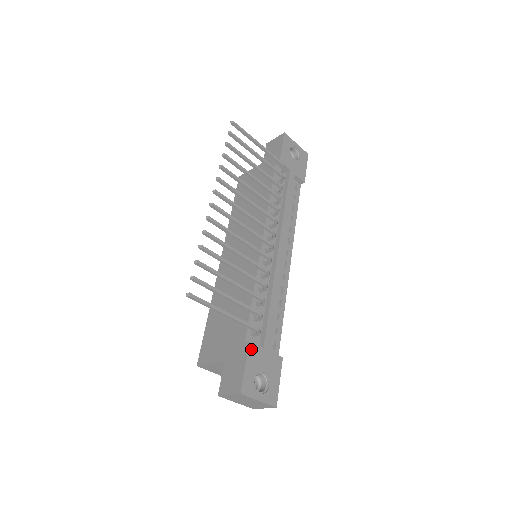
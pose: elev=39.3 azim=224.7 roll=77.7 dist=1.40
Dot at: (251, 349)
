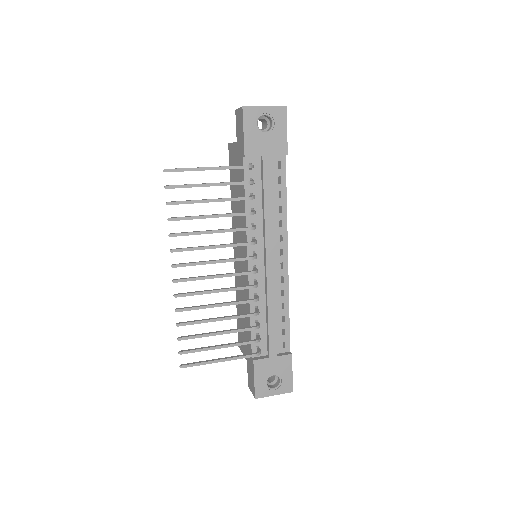
Dot at: (257, 365)
